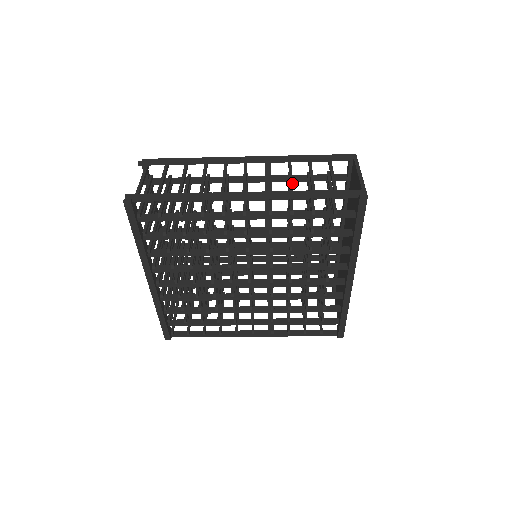
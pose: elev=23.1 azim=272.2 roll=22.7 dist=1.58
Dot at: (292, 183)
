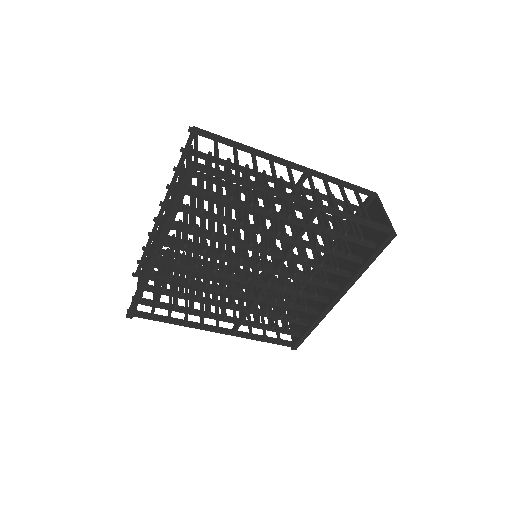
Dot at: (334, 202)
